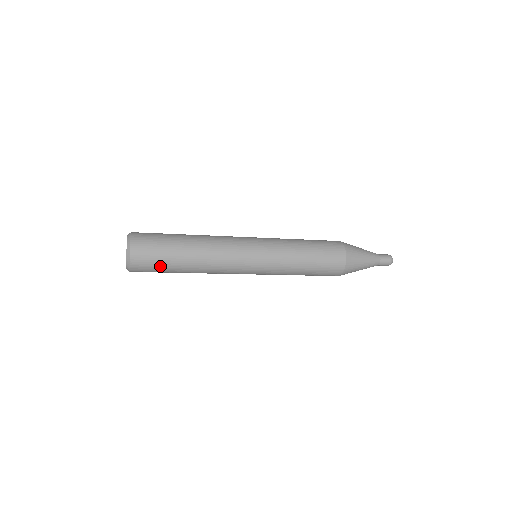
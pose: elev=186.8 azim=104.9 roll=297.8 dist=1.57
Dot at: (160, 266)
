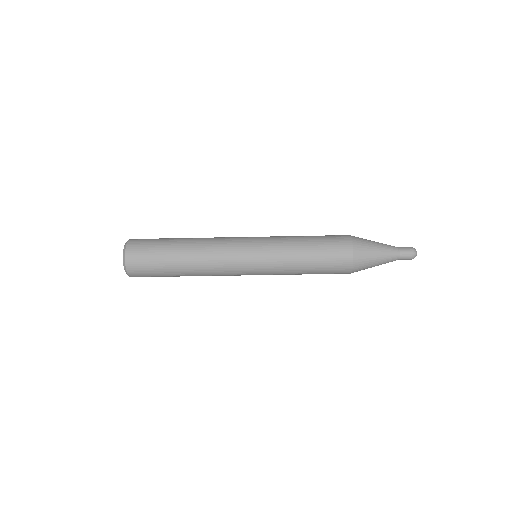
Dot at: (154, 264)
